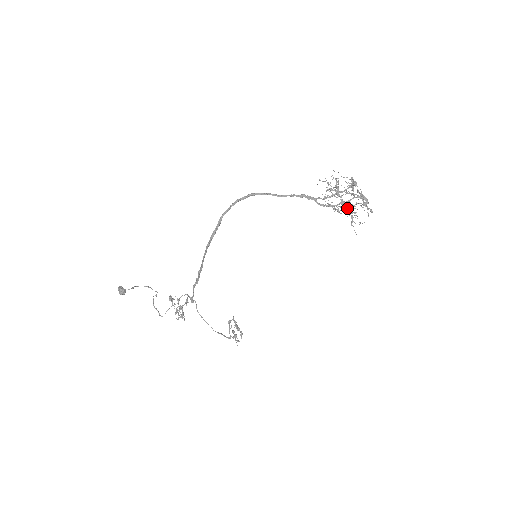
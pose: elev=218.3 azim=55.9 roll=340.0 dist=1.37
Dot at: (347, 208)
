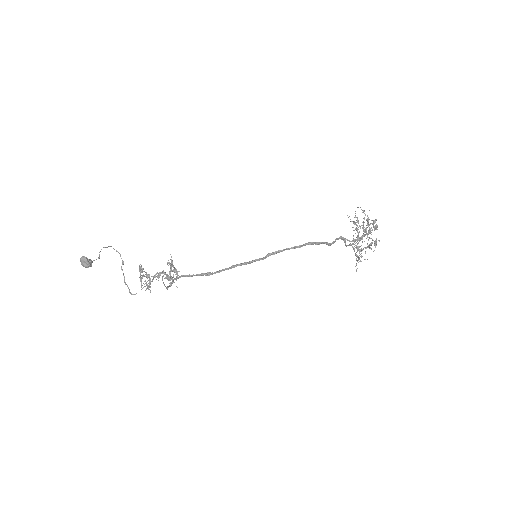
Dot at: (357, 243)
